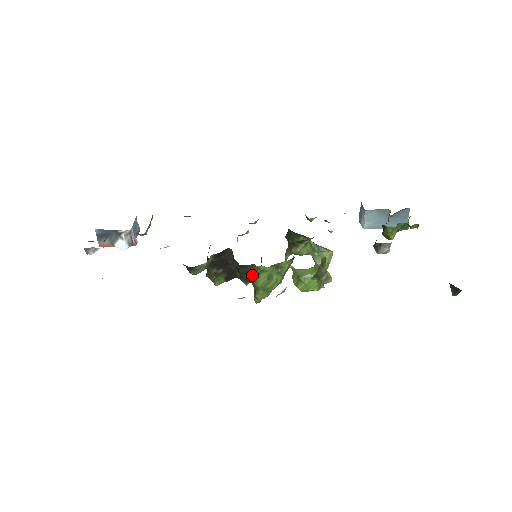
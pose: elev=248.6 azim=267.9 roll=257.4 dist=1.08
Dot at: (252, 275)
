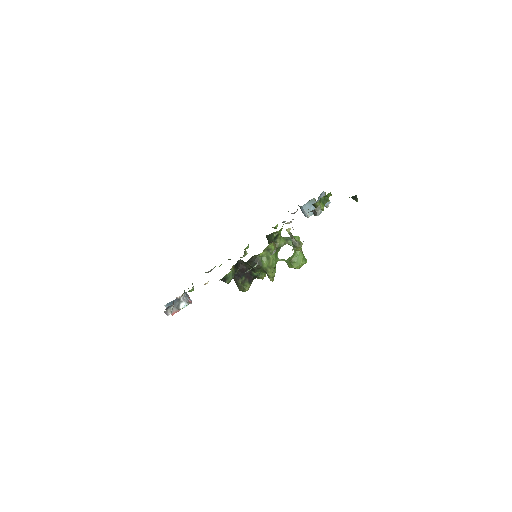
Dot at: (258, 263)
